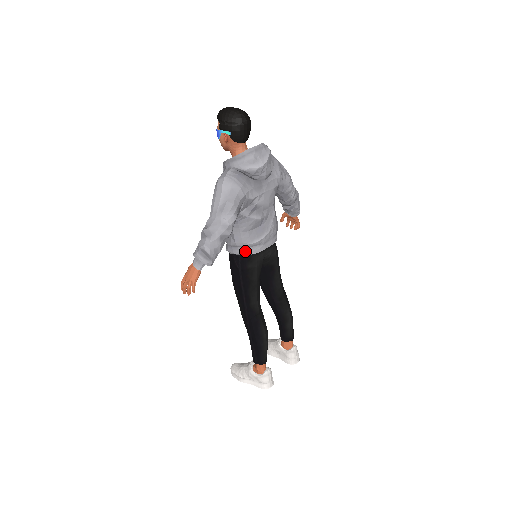
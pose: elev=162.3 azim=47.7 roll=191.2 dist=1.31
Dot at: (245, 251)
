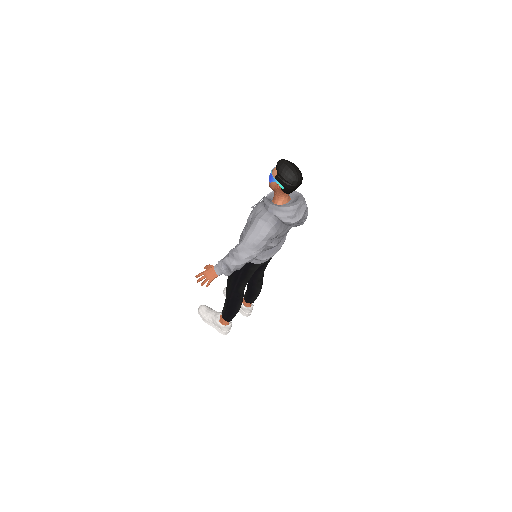
Dot at: (253, 261)
